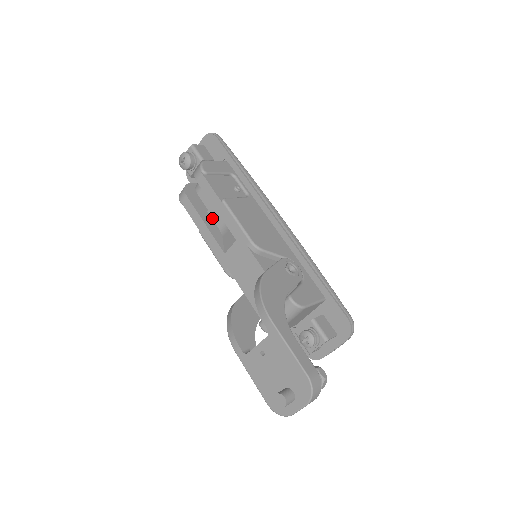
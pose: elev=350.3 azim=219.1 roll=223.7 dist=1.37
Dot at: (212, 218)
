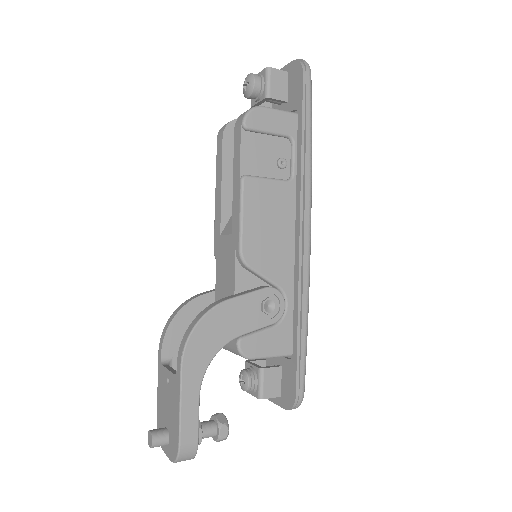
Dot at: occluded
